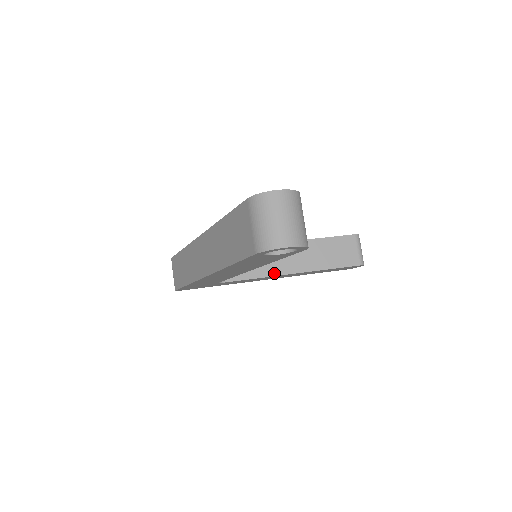
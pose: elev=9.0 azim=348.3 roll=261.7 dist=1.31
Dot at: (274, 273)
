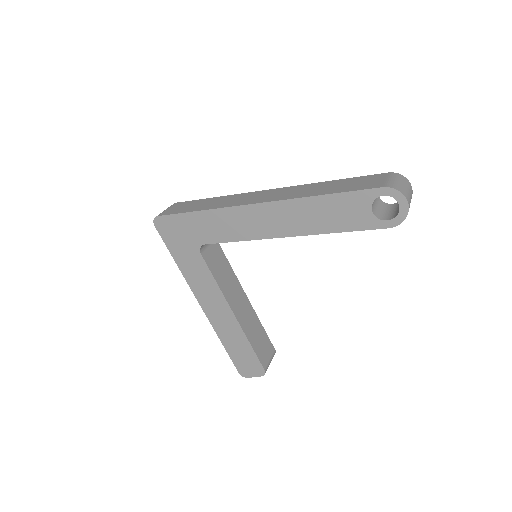
Dot at: (226, 295)
